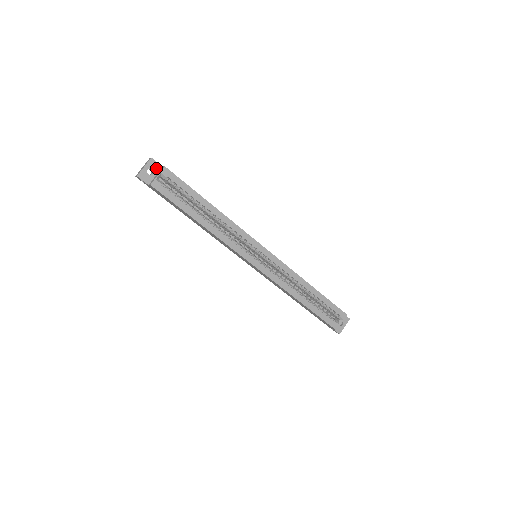
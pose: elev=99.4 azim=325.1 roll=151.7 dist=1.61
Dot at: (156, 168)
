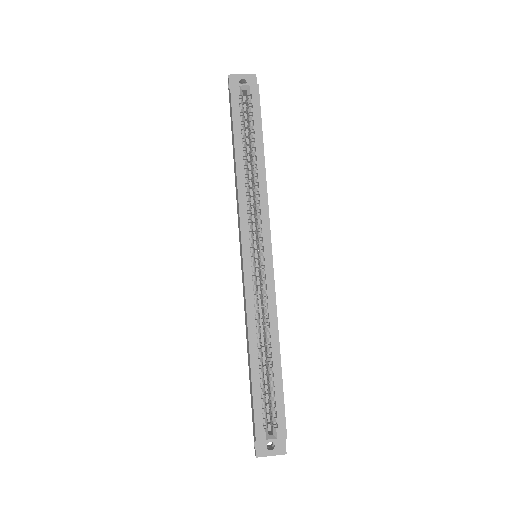
Dot at: occluded
